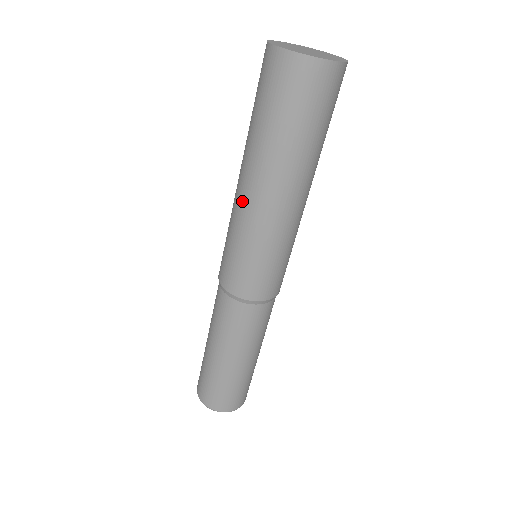
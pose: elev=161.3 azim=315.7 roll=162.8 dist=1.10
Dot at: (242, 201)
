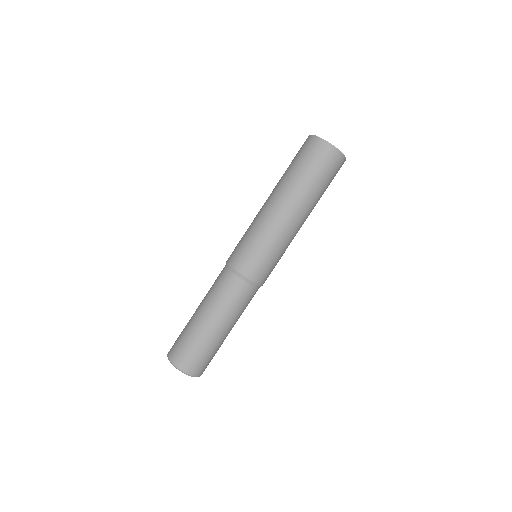
Dot at: (275, 216)
